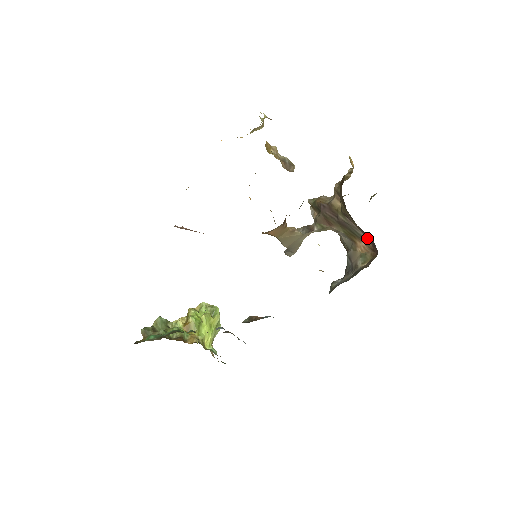
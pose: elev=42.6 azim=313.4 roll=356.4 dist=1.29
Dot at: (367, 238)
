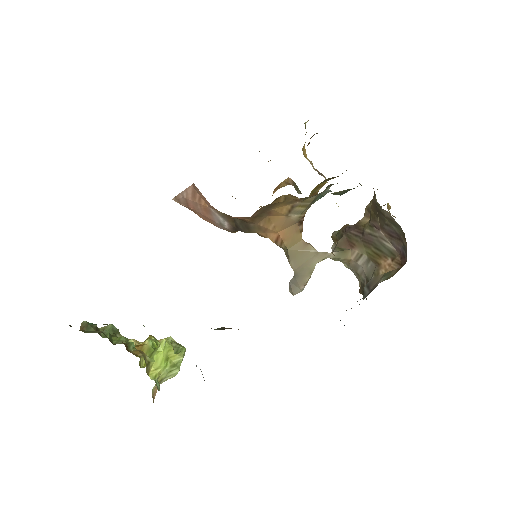
Dot at: (395, 249)
